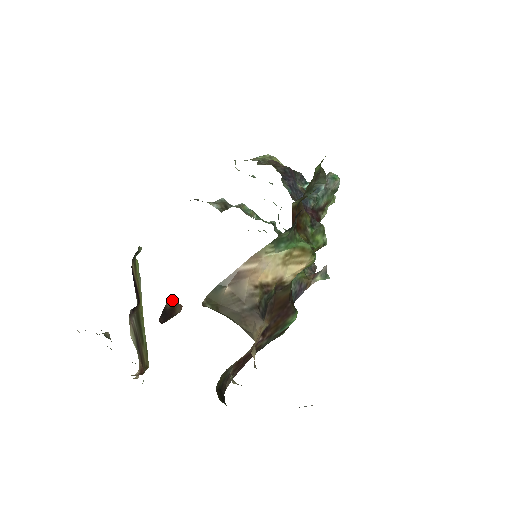
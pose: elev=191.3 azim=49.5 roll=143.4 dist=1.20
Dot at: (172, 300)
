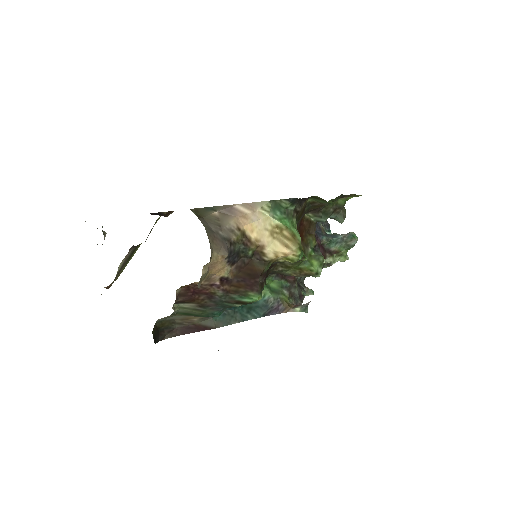
Dot at: (170, 211)
